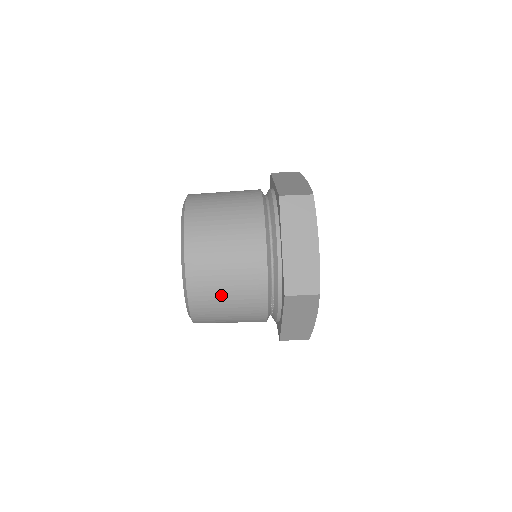
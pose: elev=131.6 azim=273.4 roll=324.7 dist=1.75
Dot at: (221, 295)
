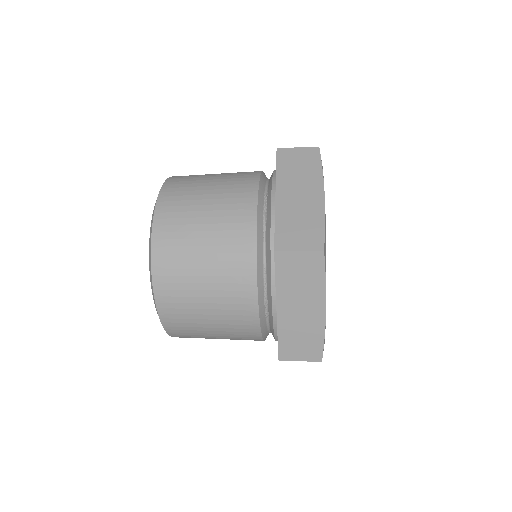
Dot at: (202, 183)
